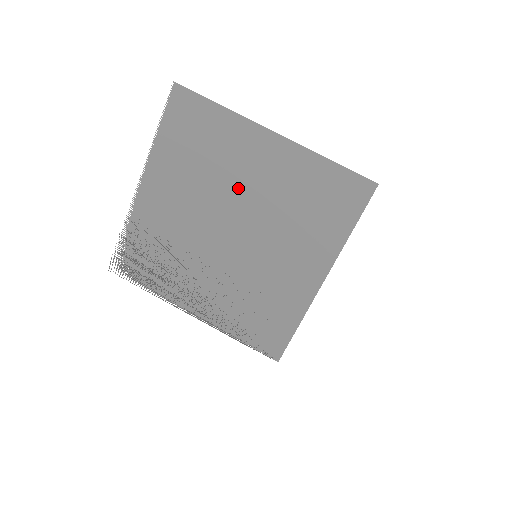
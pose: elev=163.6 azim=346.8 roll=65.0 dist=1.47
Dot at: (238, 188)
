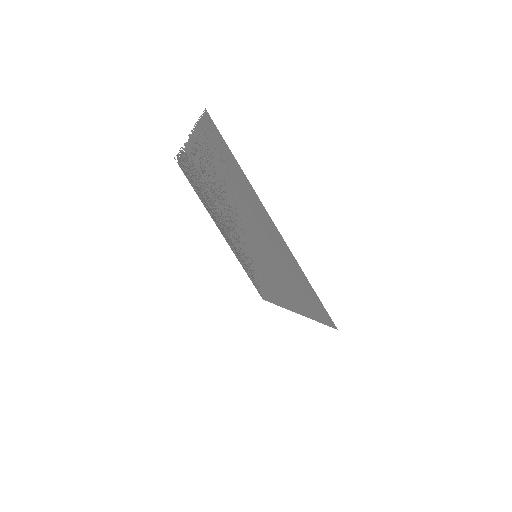
Dot at: (248, 218)
